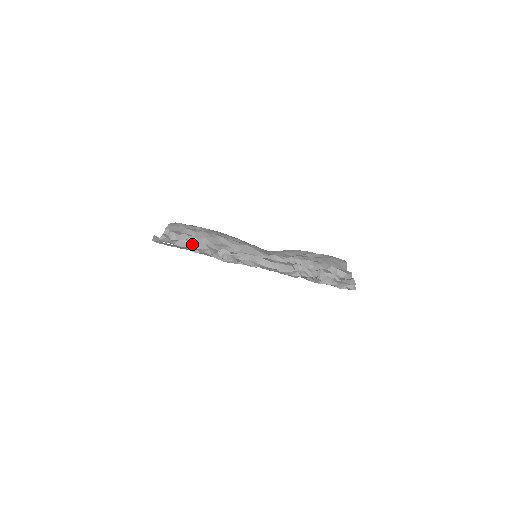
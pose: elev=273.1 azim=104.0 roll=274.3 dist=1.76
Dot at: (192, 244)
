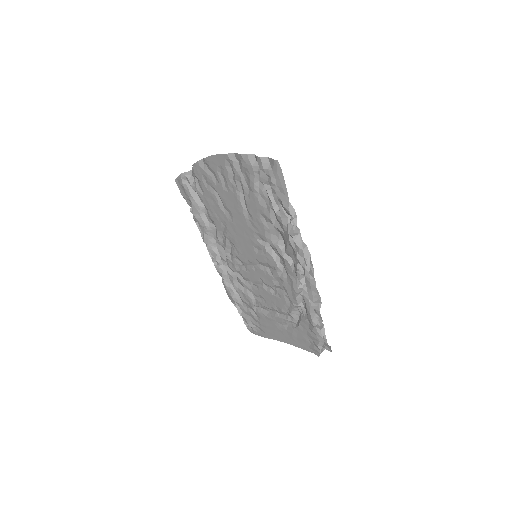
Dot at: occluded
